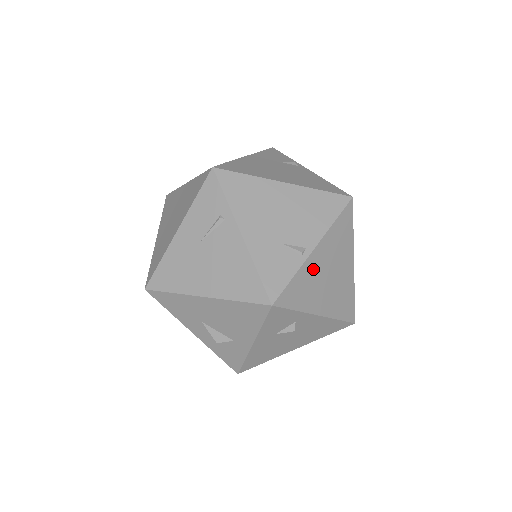
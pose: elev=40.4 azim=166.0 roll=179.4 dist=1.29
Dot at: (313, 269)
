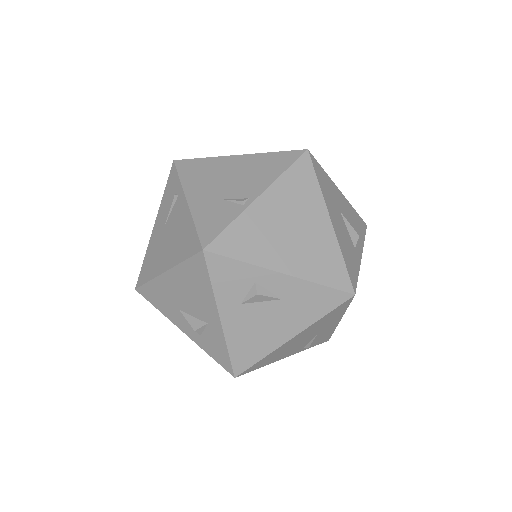
Dot at: (261, 219)
